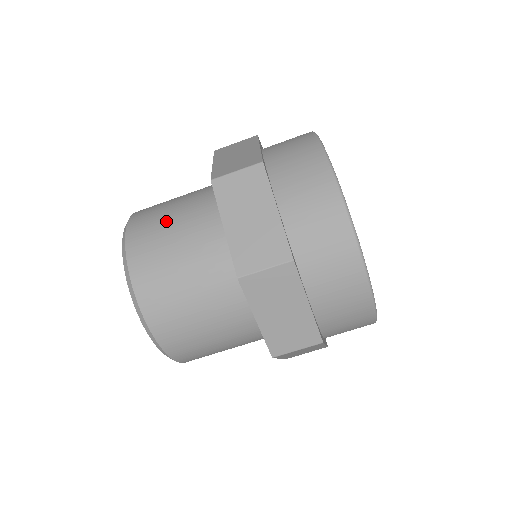
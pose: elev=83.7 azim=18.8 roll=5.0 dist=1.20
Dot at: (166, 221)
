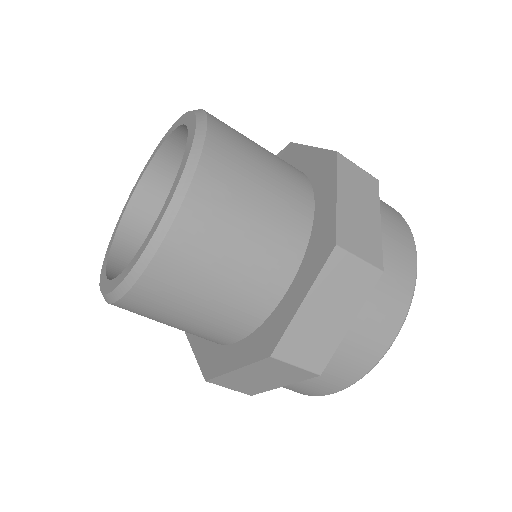
Dot at: occluded
